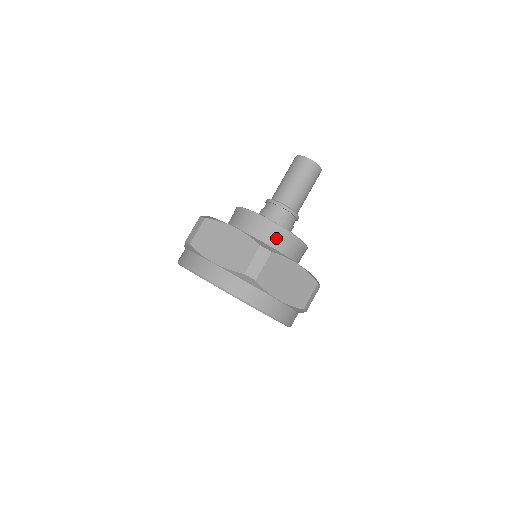
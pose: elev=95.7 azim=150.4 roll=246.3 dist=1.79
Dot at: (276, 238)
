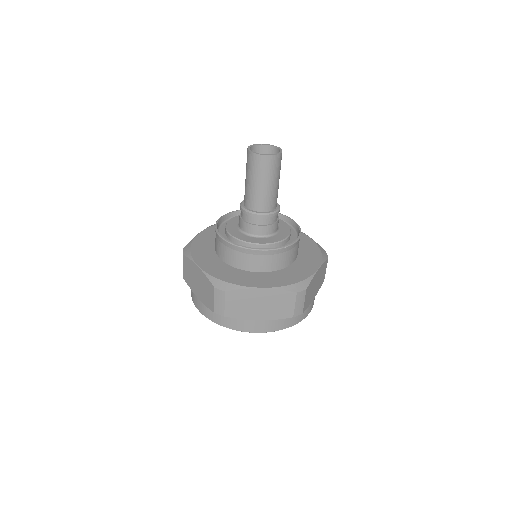
Dot at: (287, 256)
